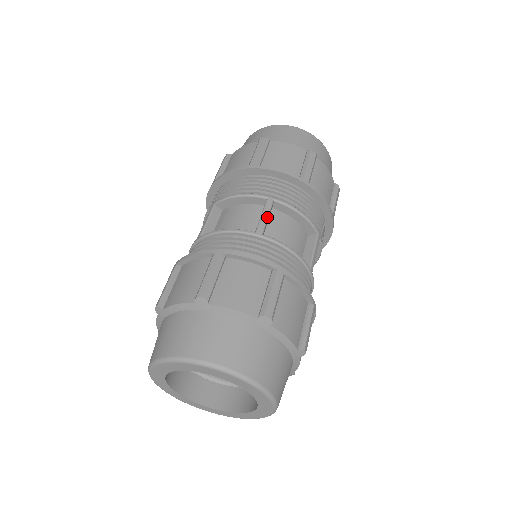
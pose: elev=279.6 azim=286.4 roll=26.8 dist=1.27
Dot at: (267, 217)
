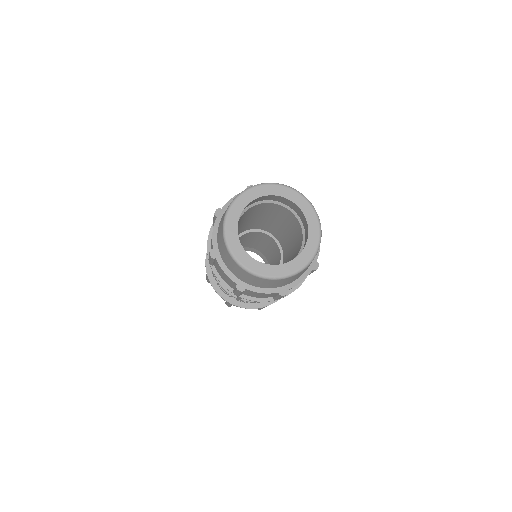
Dot at: occluded
